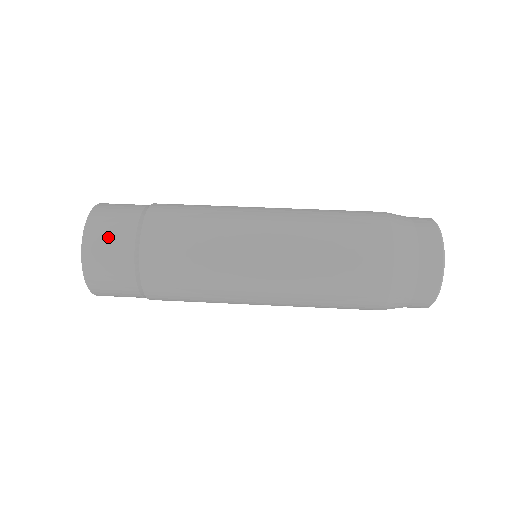
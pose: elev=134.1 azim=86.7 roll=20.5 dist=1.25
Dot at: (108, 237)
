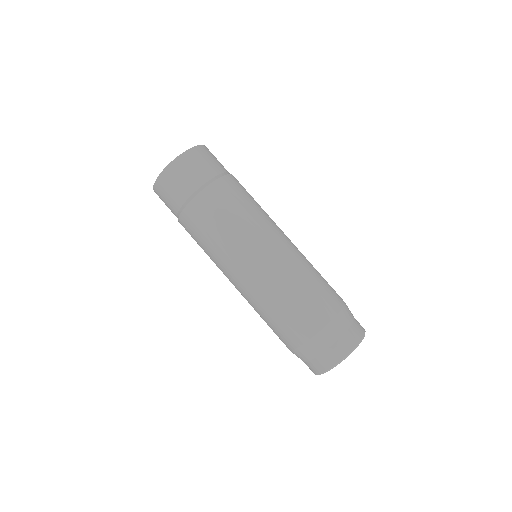
Dot at: (169, 191)
